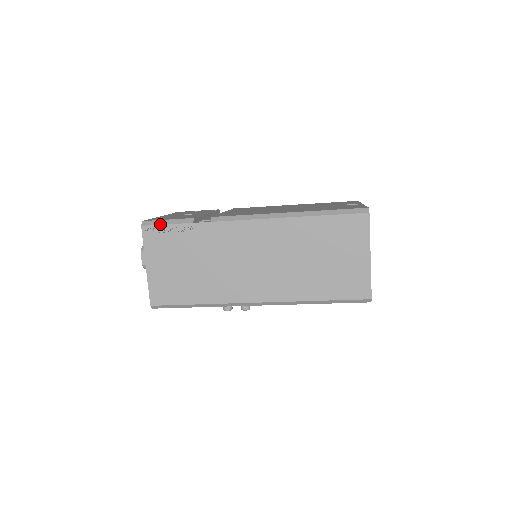
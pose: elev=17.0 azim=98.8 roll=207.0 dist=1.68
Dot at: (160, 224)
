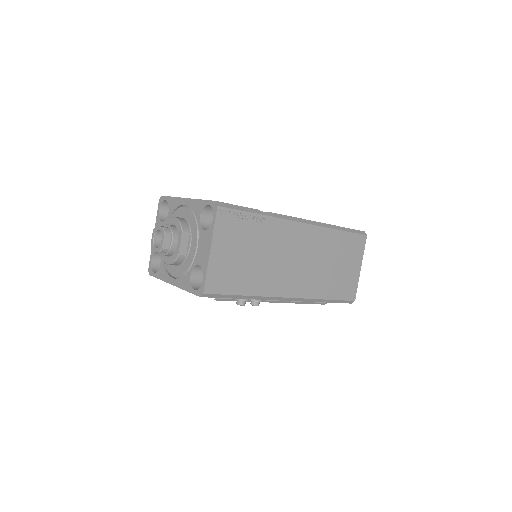
Dot at: (235, 208)
